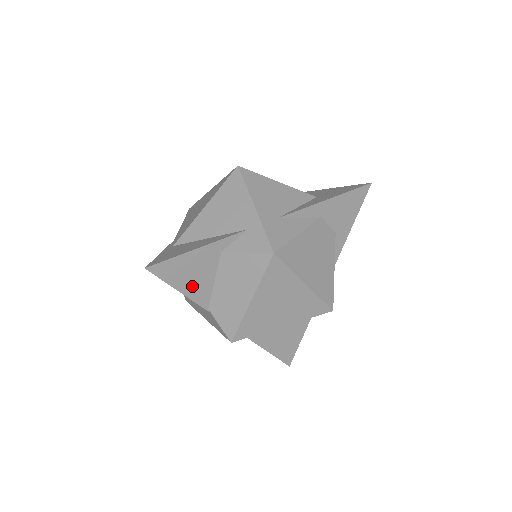
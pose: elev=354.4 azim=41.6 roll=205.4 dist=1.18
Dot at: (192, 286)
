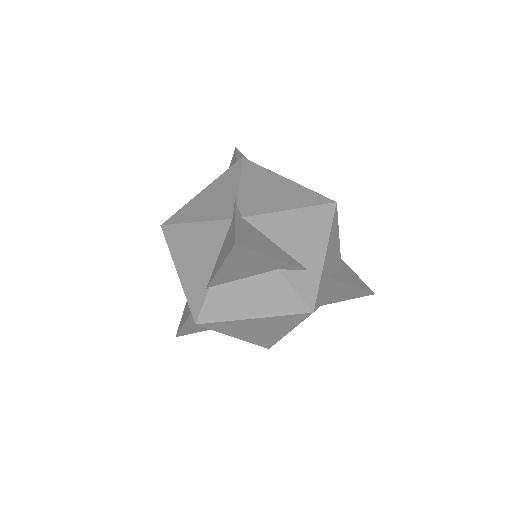
Dot at: (230, 271)
